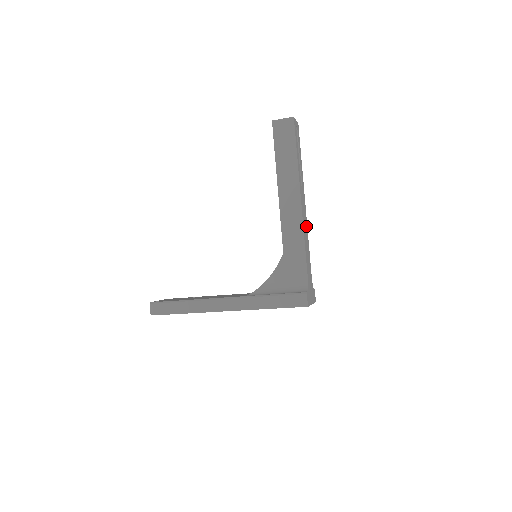
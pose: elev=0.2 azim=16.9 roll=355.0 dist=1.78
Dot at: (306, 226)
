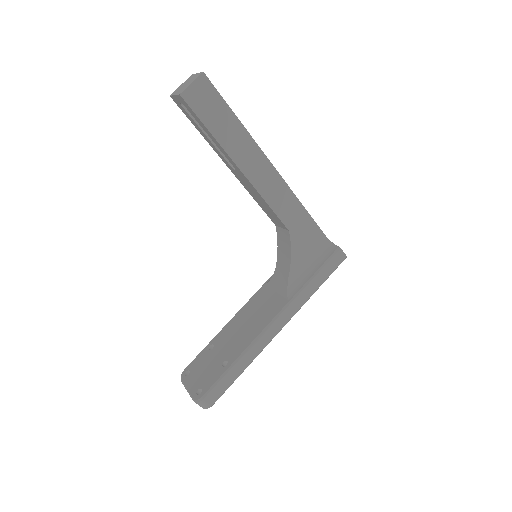
Dot at: occluded
